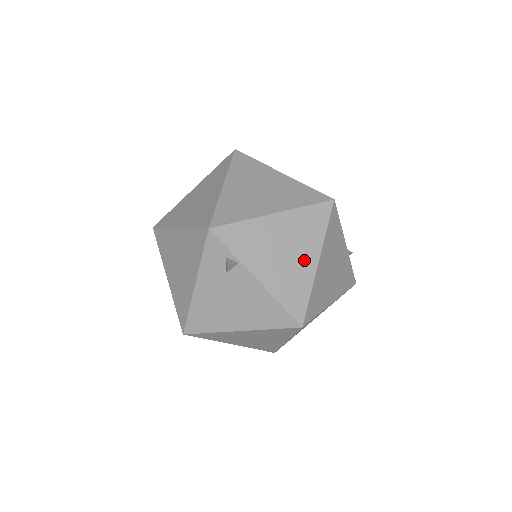
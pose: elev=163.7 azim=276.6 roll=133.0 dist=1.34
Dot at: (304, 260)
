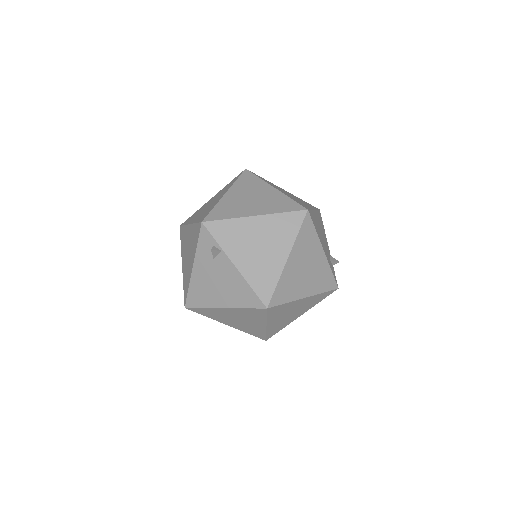
Dot at: (275, 255)
